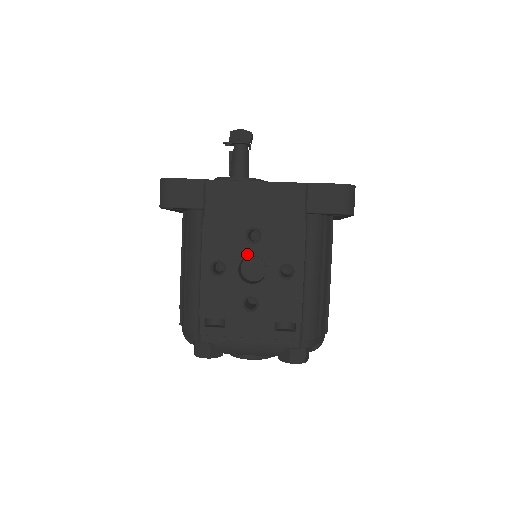
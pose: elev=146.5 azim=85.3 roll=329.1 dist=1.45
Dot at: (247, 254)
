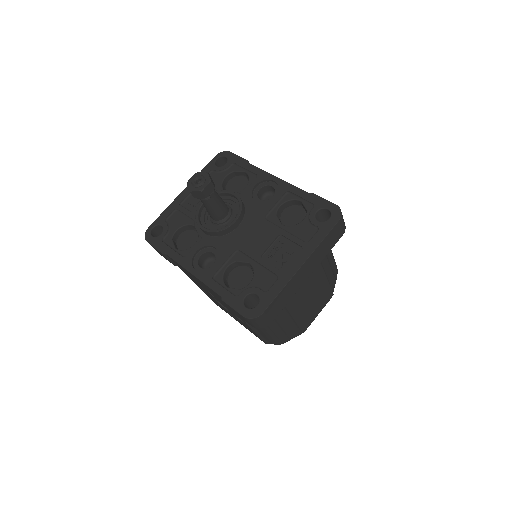
Dot at: occluded
